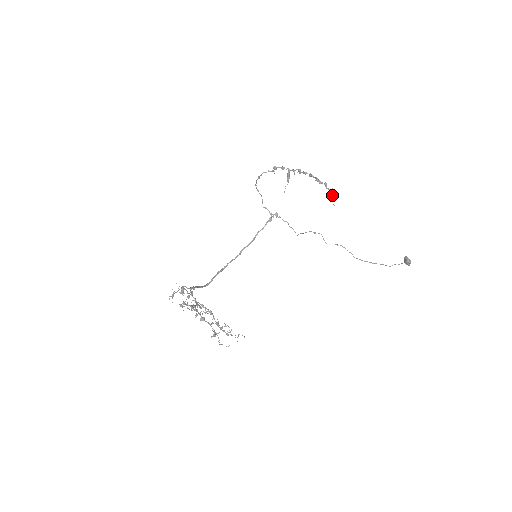
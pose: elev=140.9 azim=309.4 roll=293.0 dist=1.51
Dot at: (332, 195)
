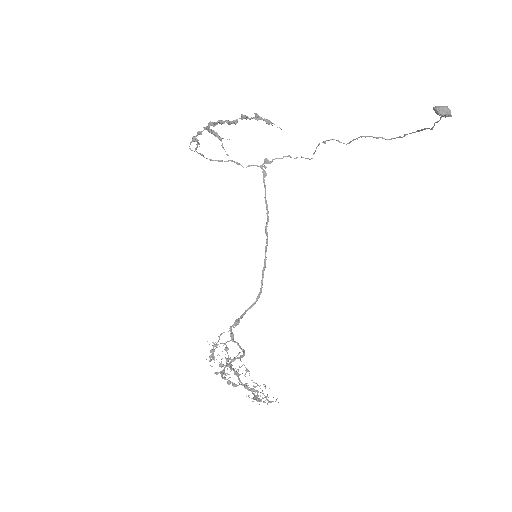
Dot at: occluded
